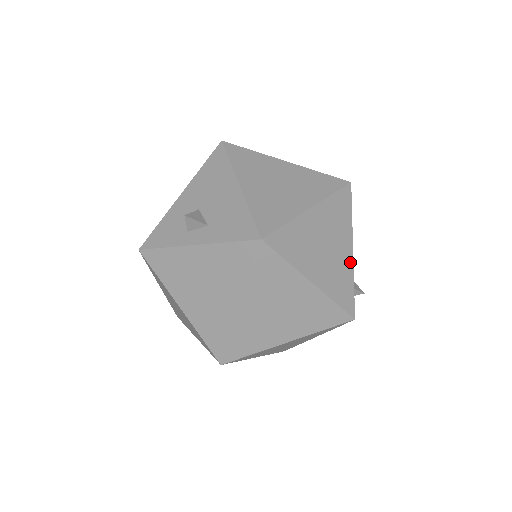
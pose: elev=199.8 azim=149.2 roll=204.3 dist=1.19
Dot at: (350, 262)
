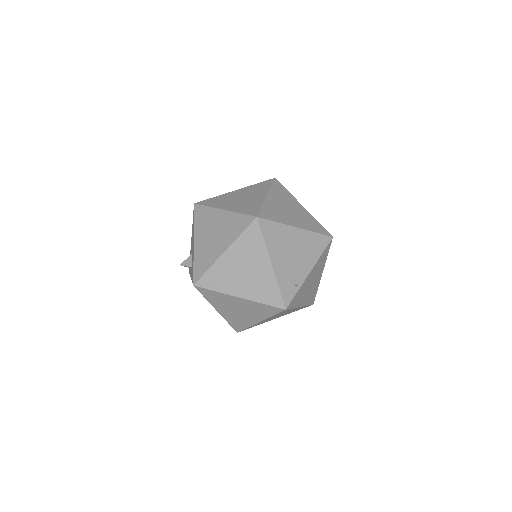
Dot at: (271, 273)
